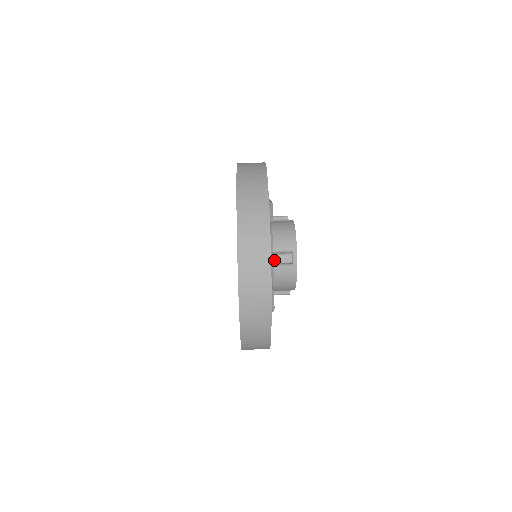
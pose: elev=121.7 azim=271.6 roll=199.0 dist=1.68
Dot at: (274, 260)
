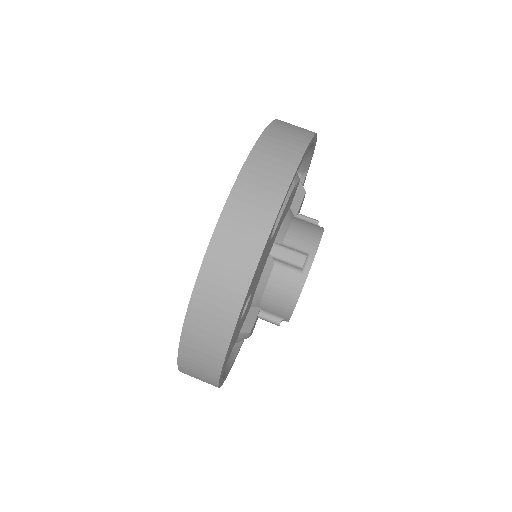
Dot at: (279, 253)
